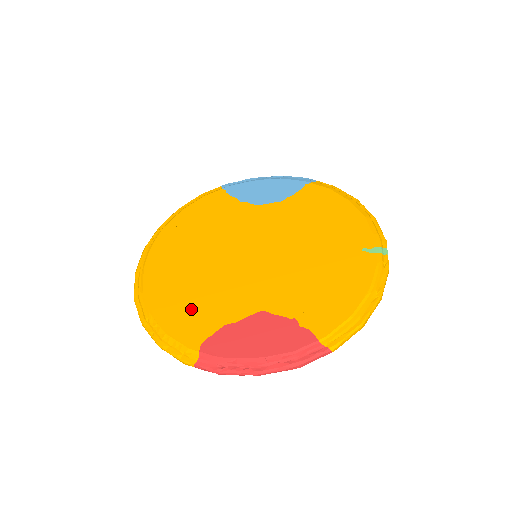
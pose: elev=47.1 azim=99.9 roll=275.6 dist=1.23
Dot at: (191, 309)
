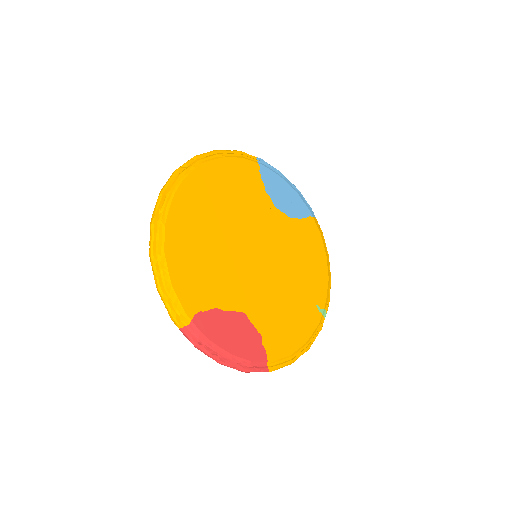
Dot at: (198, 274)
